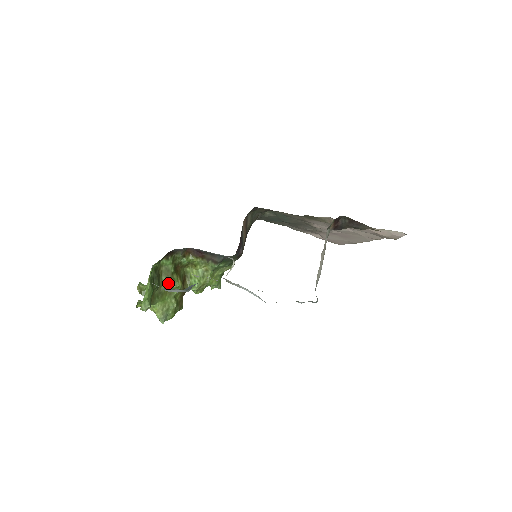
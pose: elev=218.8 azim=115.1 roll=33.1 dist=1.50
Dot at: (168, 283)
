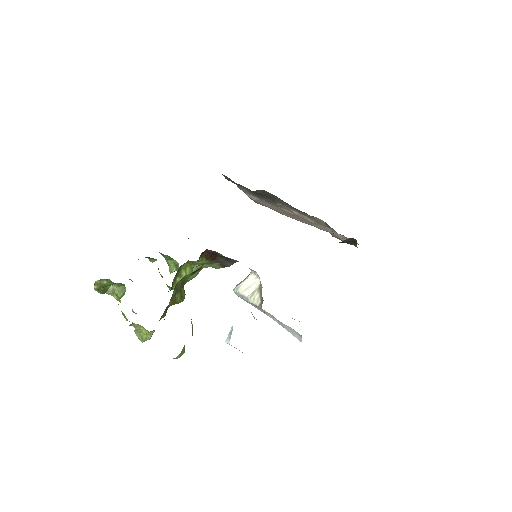
Dot at: (176, 299)
